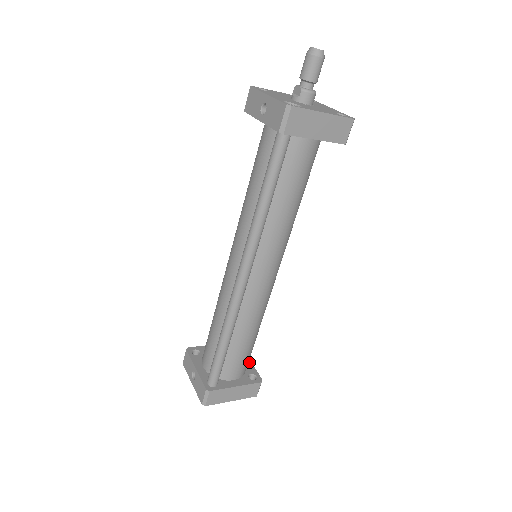
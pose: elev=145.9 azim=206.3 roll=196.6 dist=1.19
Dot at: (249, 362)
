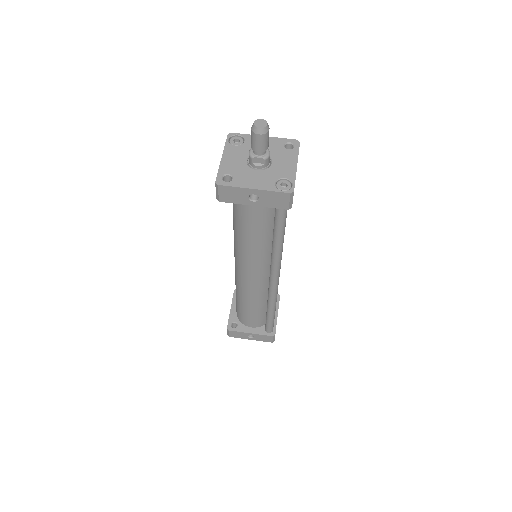
Dot at: occluded
